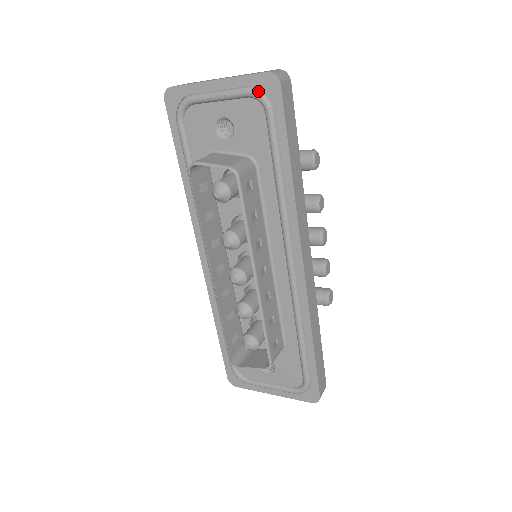
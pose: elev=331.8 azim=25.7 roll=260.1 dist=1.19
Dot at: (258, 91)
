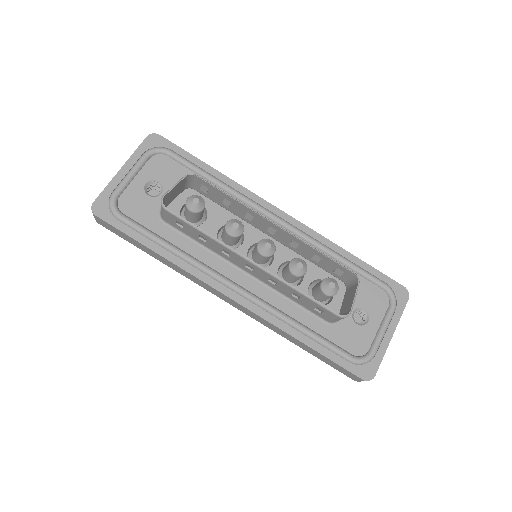
Dot at: (152, 148)
